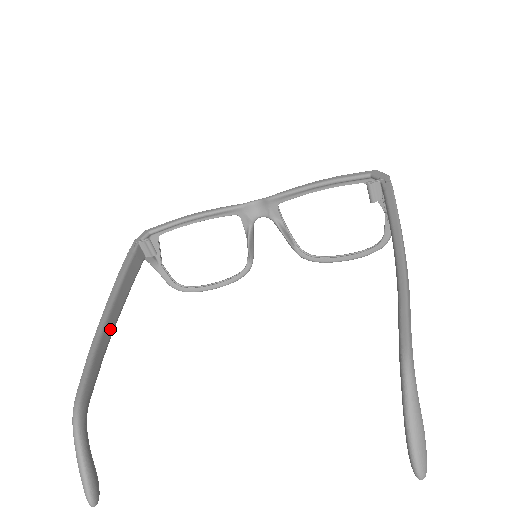
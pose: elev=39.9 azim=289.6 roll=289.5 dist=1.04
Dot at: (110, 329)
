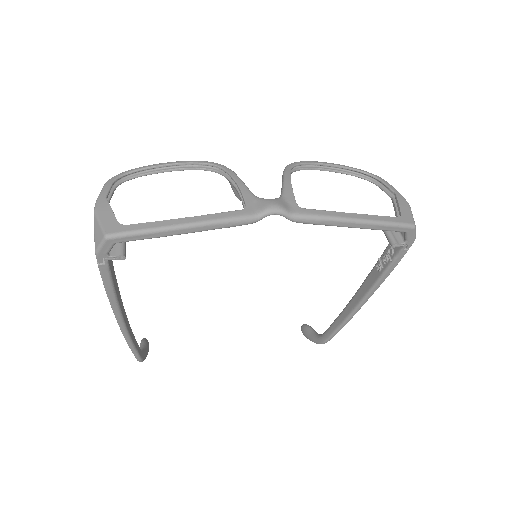
Dot at: (128, 323)
